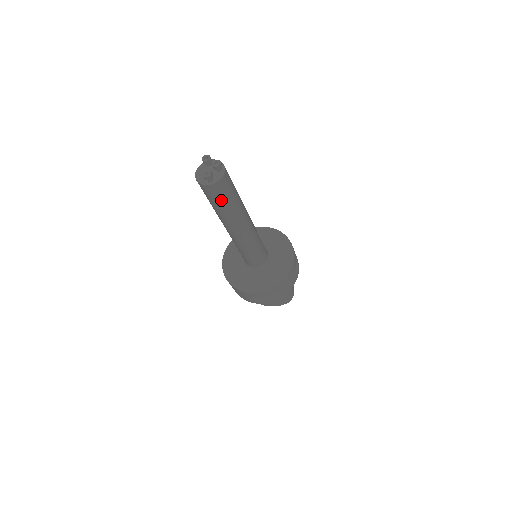
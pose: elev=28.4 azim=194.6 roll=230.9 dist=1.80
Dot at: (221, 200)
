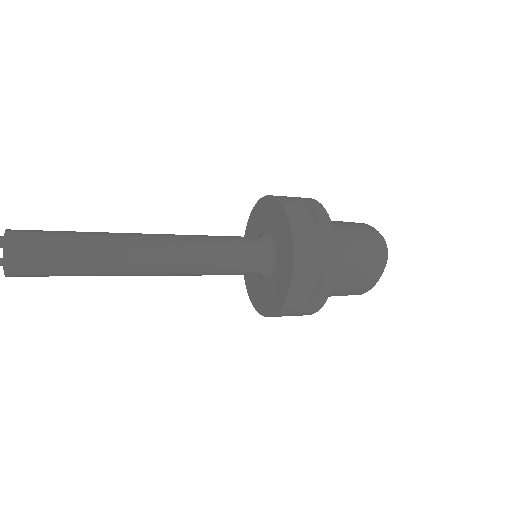
Dot at: (51, 265)
